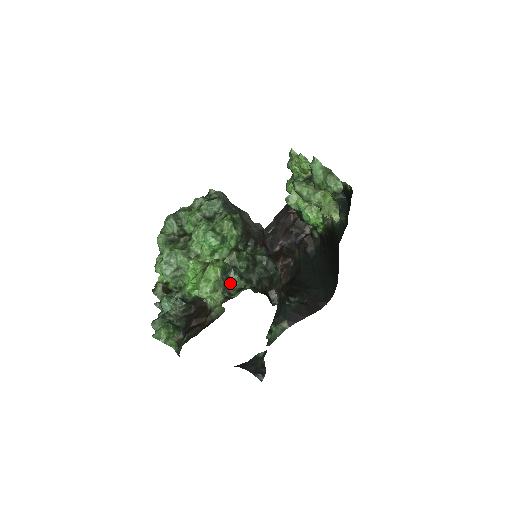
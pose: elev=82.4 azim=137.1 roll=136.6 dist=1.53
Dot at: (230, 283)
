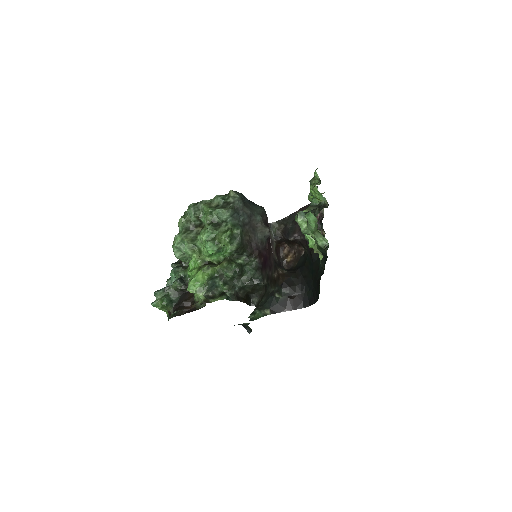
Dot at: (216, 286)
